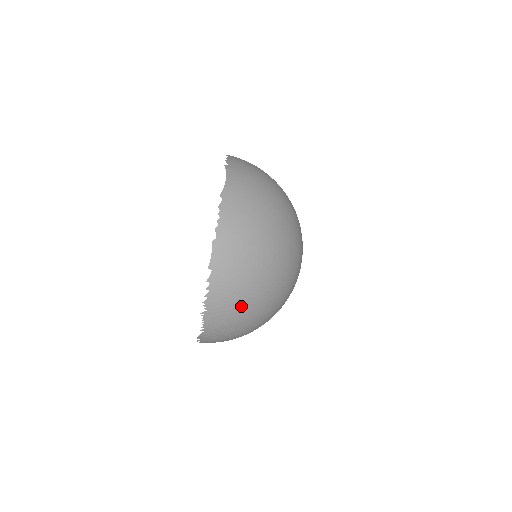
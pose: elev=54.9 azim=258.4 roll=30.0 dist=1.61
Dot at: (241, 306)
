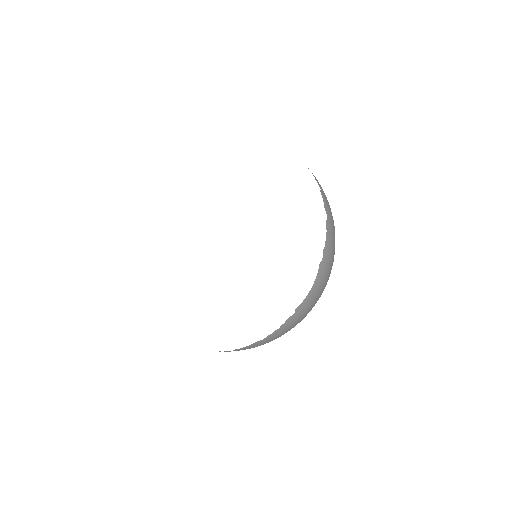
Dot at: occluded
